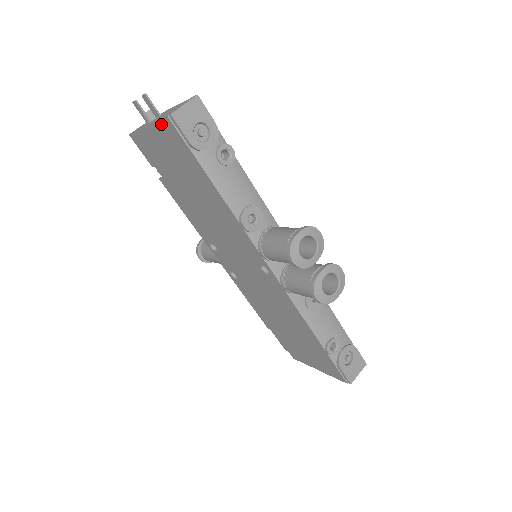
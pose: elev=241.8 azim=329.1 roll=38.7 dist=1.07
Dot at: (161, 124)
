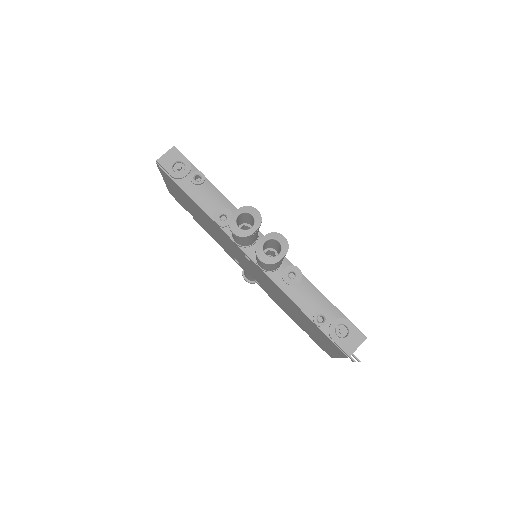
Dot at: (161, 171)
